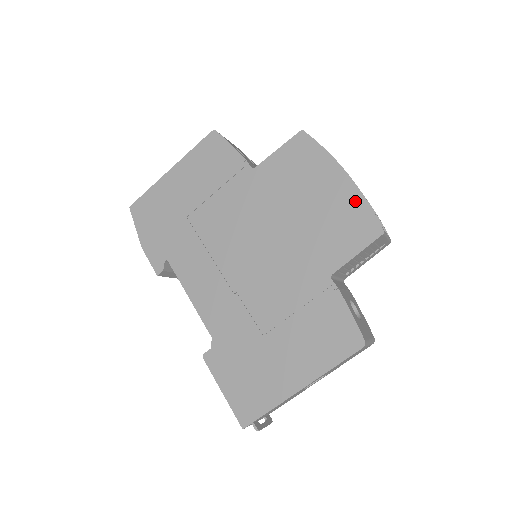
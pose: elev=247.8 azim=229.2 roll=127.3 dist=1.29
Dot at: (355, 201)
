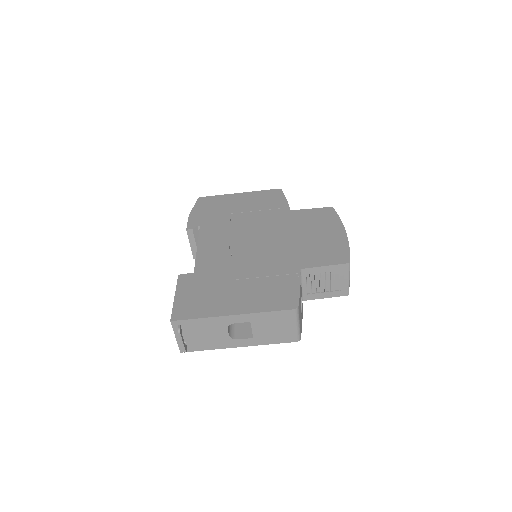
Dot at: (342, 244)
